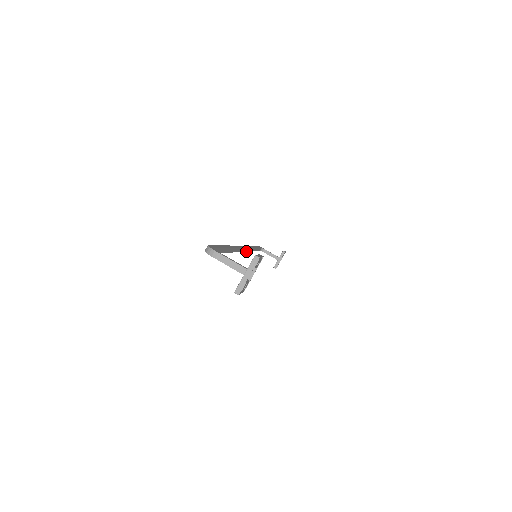
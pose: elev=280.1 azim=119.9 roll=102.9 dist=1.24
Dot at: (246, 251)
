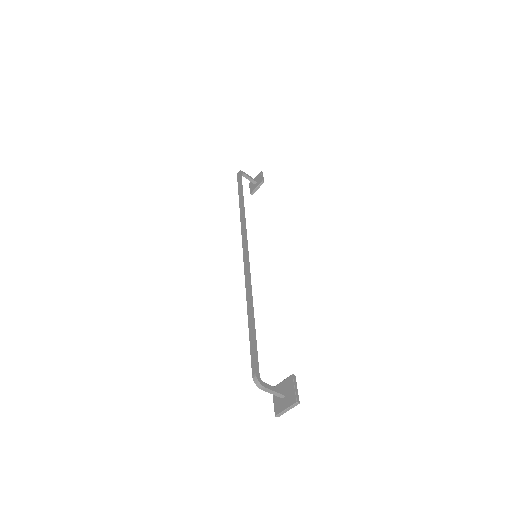
Dot at: occluded
